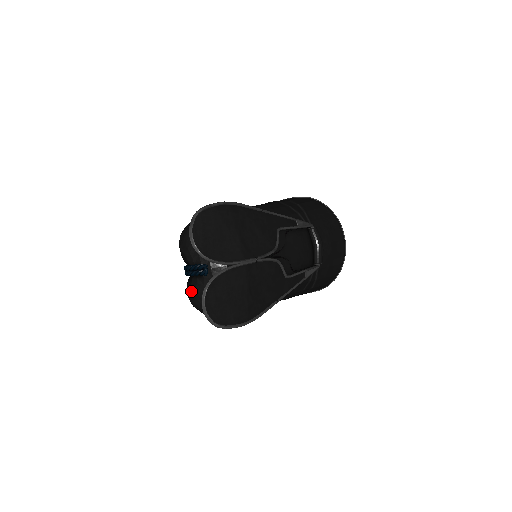
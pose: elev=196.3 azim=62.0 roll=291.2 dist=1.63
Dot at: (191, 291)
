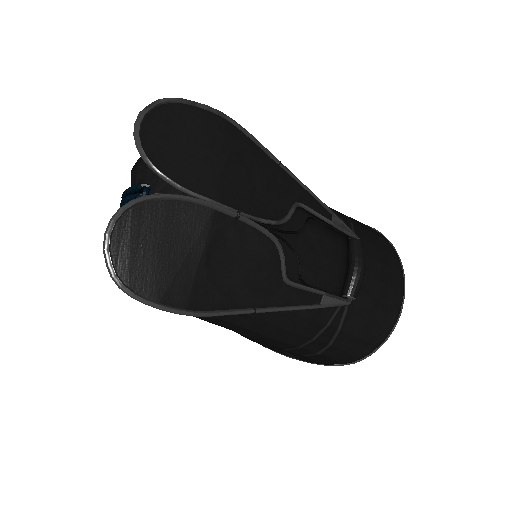
Dot at: occluded
